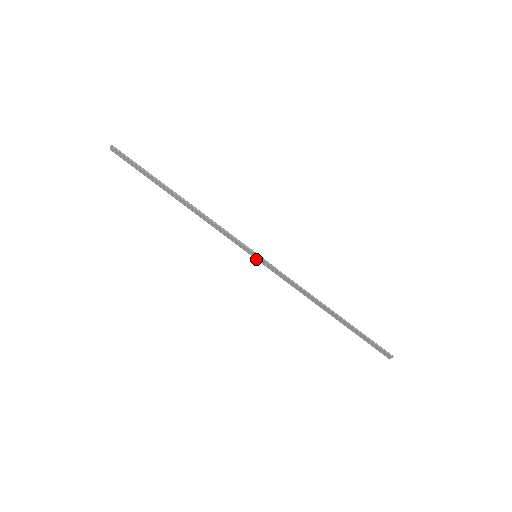
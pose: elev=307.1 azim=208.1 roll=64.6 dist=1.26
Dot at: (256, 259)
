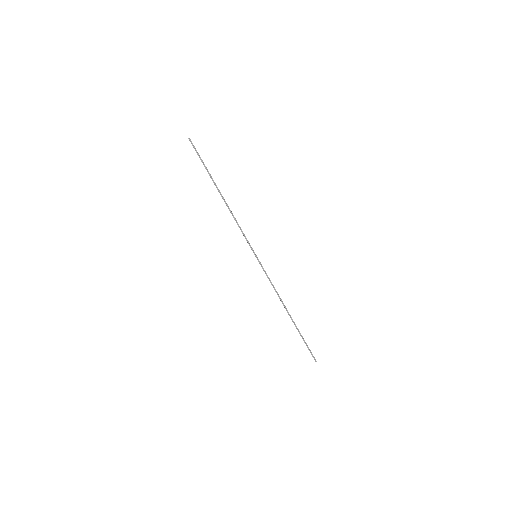
Dot at: (256, 257)
